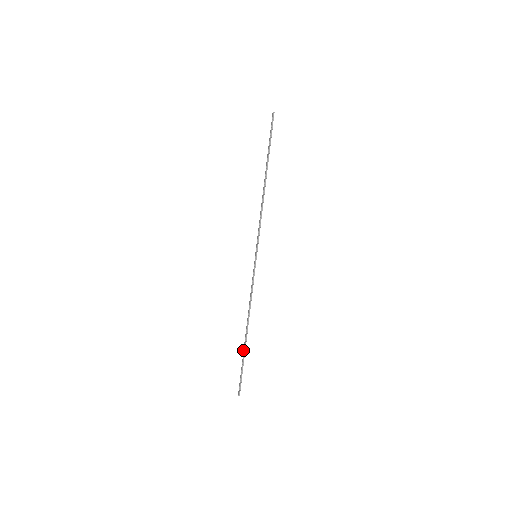
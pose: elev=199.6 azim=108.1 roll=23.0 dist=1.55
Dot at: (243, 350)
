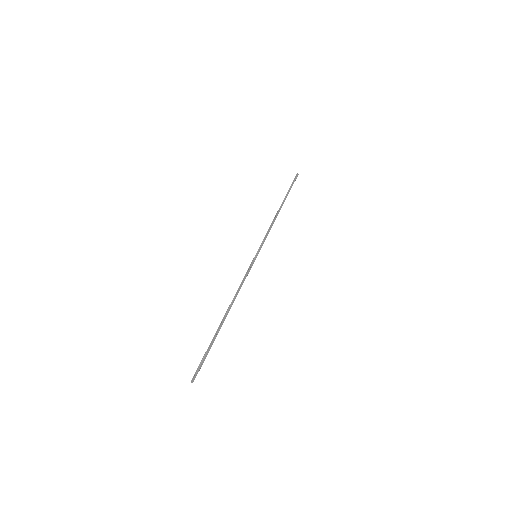
Dot at: (216, 335)
